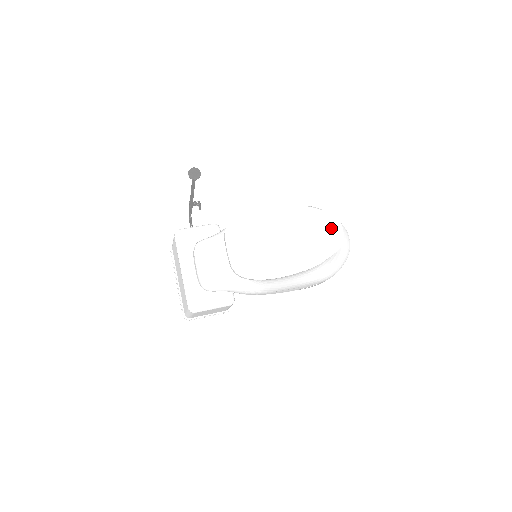
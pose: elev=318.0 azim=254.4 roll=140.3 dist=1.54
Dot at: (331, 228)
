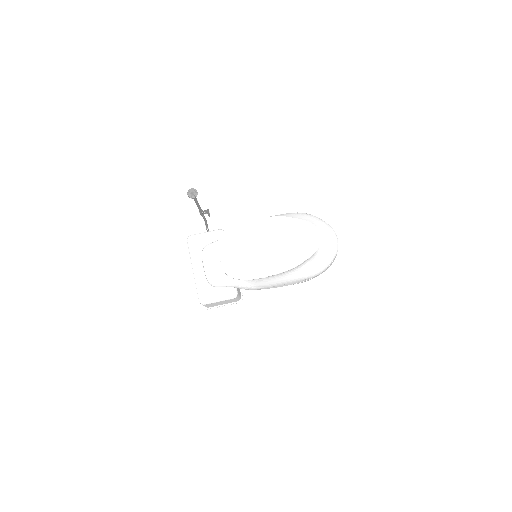
Dot at: (308, 234)
